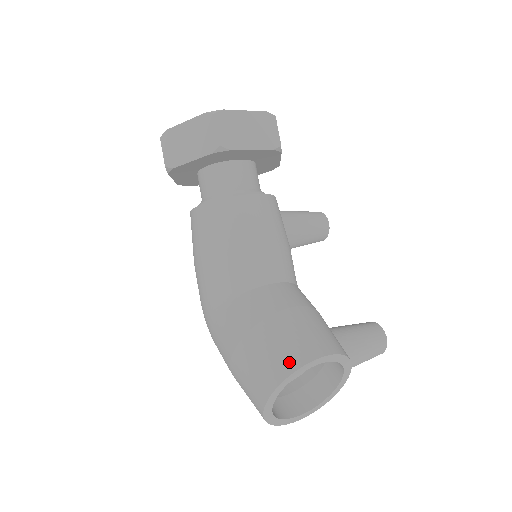
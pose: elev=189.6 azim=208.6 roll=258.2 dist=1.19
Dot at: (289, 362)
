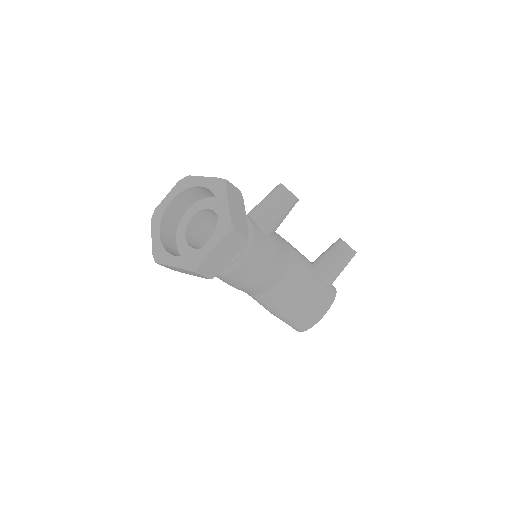
Dot at: (303, 327)
